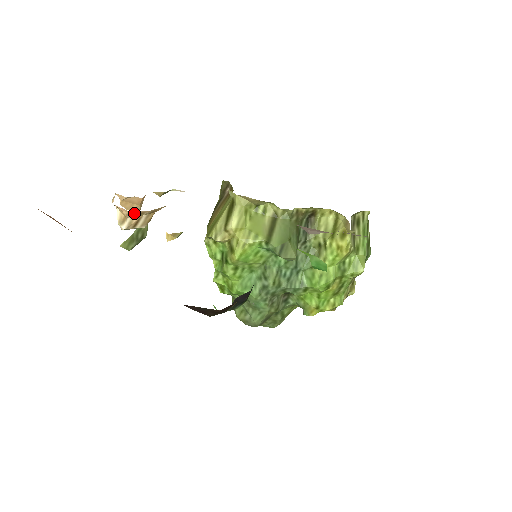
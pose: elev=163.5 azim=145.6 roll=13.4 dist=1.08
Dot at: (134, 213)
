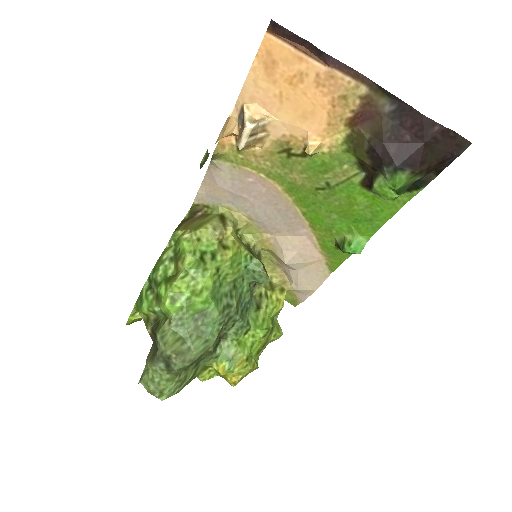
Dot at: (265, 123)
